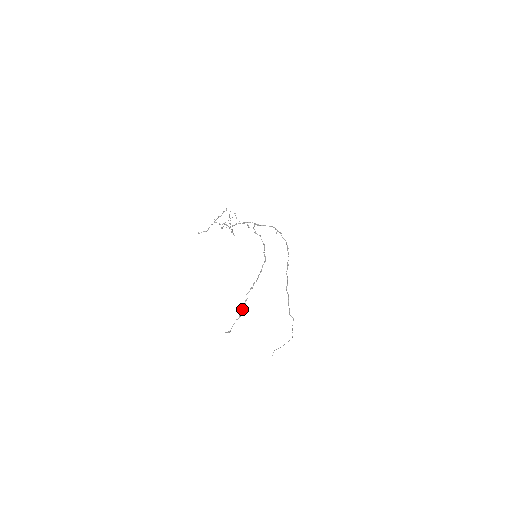
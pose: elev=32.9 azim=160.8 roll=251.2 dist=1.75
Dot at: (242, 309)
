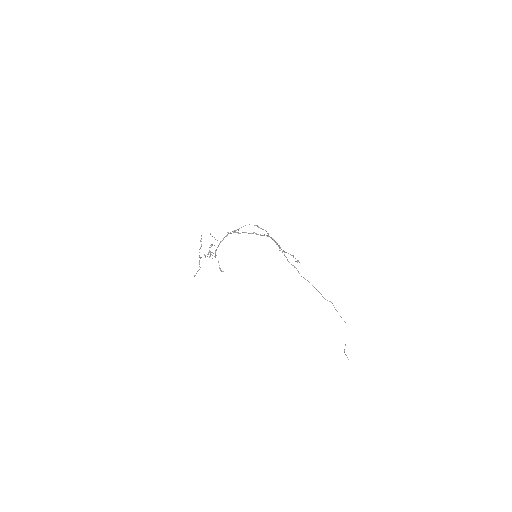
Dot at: occluded
